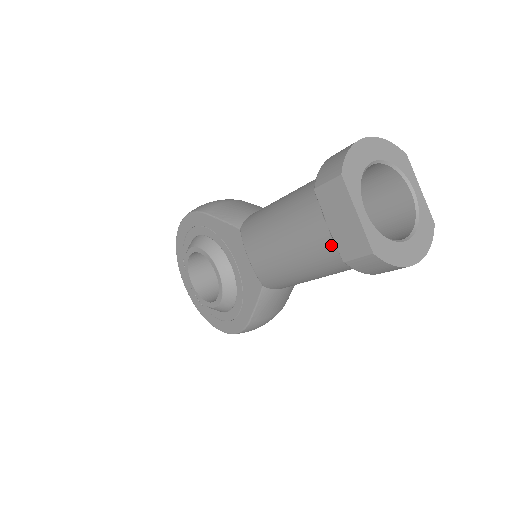
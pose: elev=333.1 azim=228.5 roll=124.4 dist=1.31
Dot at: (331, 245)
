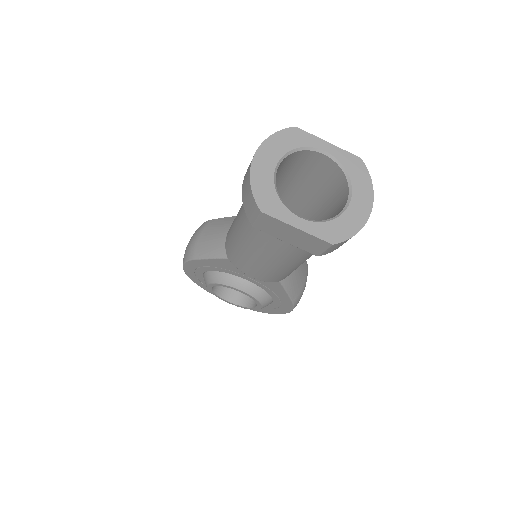
Dot at: (299, 249)
